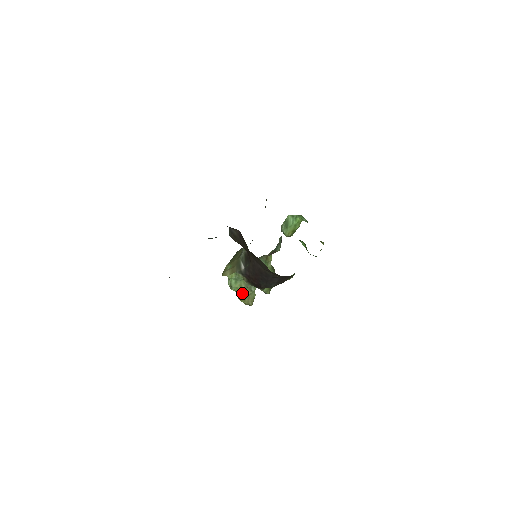
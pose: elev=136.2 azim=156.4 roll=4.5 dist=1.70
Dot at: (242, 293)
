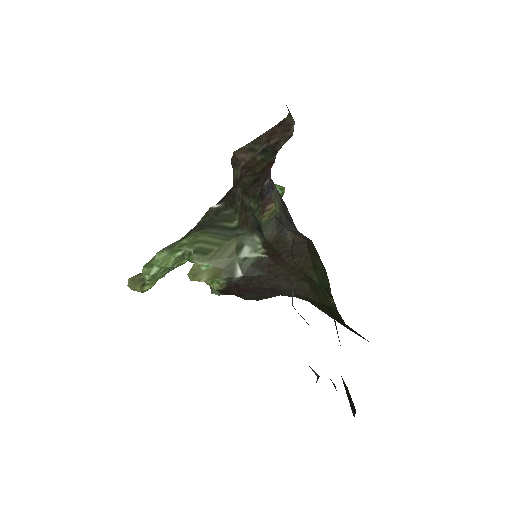
Dot at: (155, 283)
